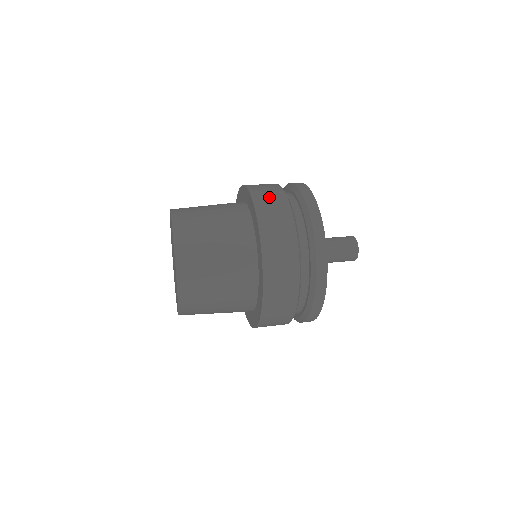
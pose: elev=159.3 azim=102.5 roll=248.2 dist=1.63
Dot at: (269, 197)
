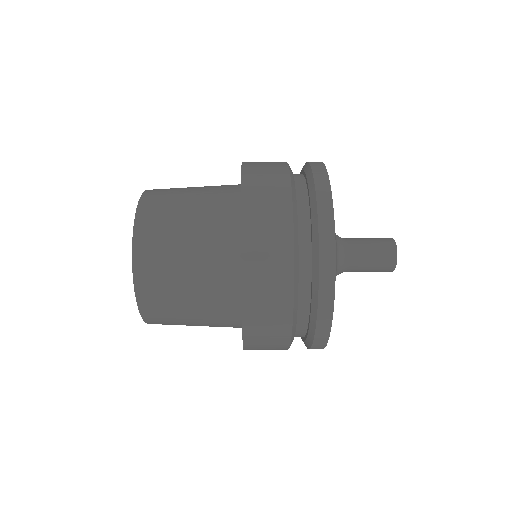
Dot at: (267, 269)
